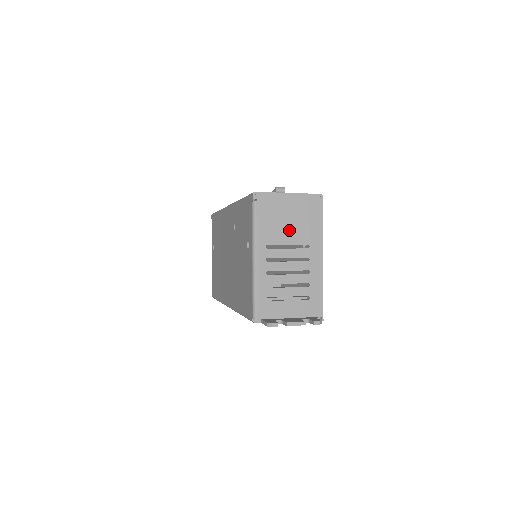
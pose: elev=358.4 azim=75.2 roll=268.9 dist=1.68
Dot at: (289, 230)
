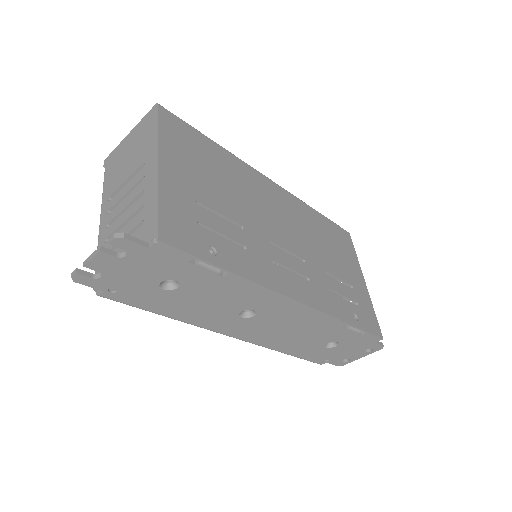
Dot at: (128, 165)
